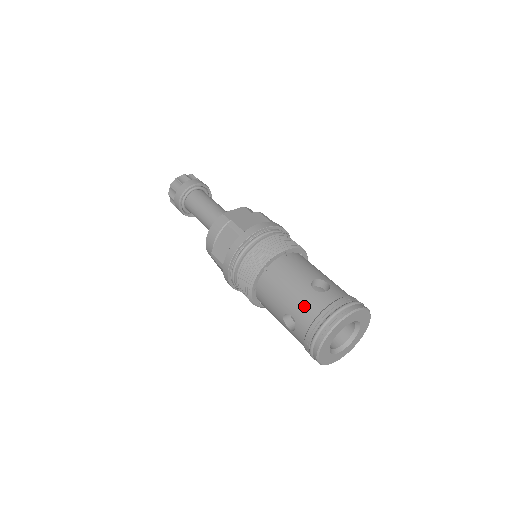
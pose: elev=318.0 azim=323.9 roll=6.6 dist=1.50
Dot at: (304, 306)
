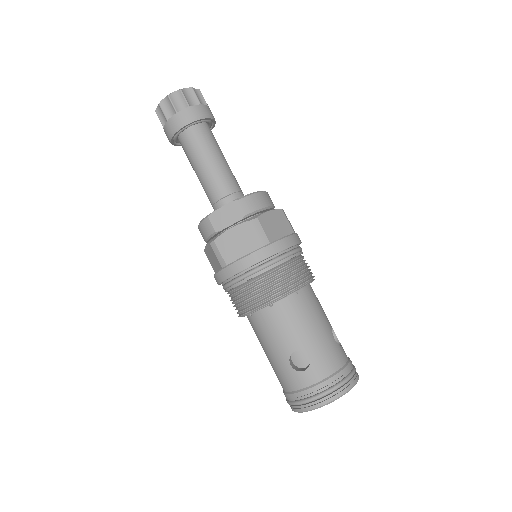
Dot at: (280, 375)
